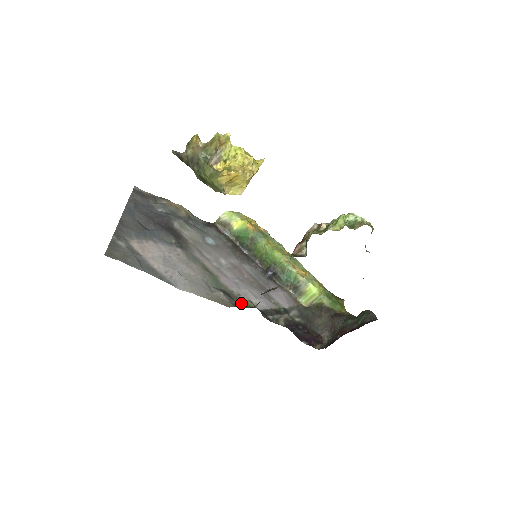
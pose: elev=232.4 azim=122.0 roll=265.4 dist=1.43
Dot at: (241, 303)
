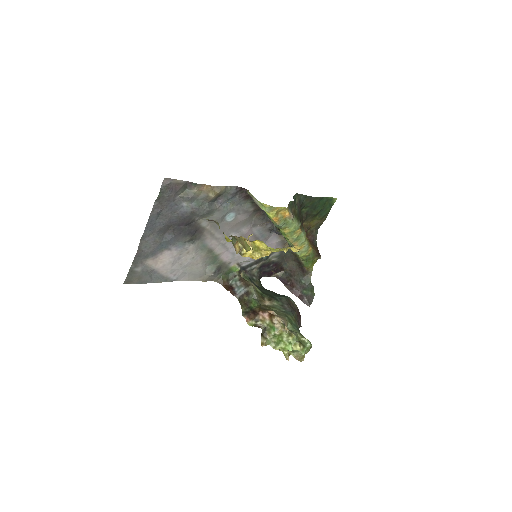
Dot at: (228, 270)
